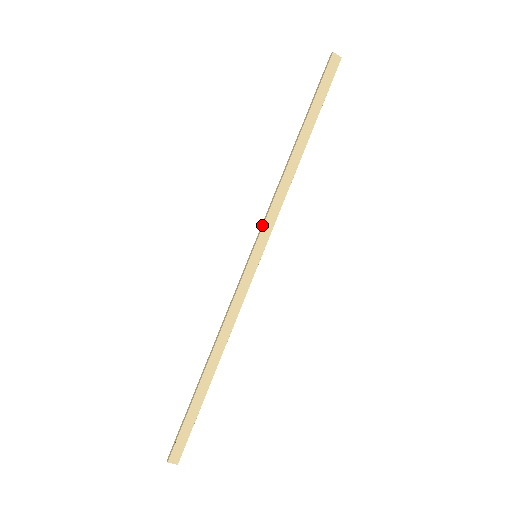
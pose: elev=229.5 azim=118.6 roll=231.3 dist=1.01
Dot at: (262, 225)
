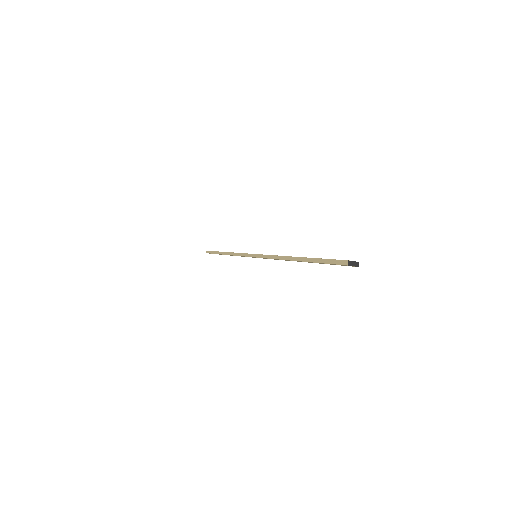
Dot at: (260, 257)
